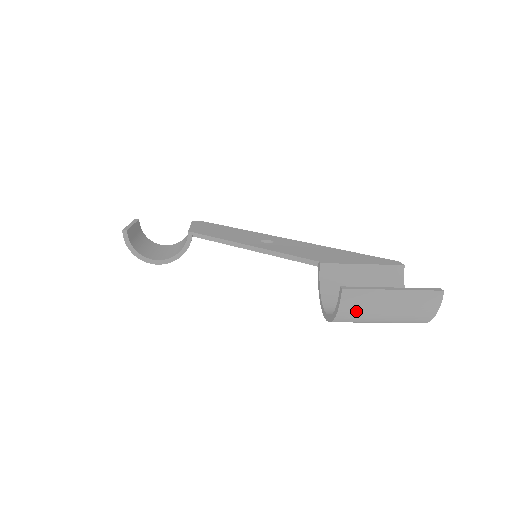
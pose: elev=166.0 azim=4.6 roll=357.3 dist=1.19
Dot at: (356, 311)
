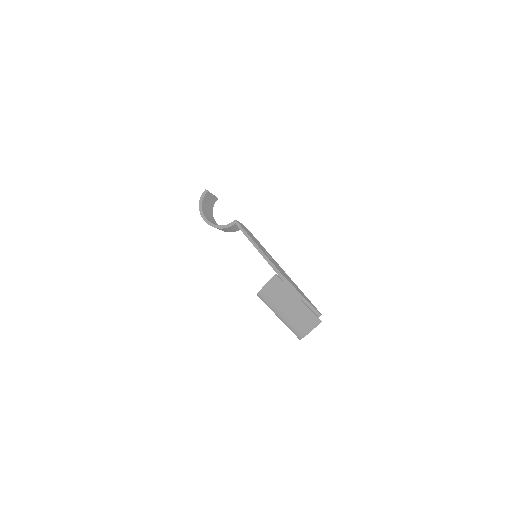
Dot at: (273, 293)
